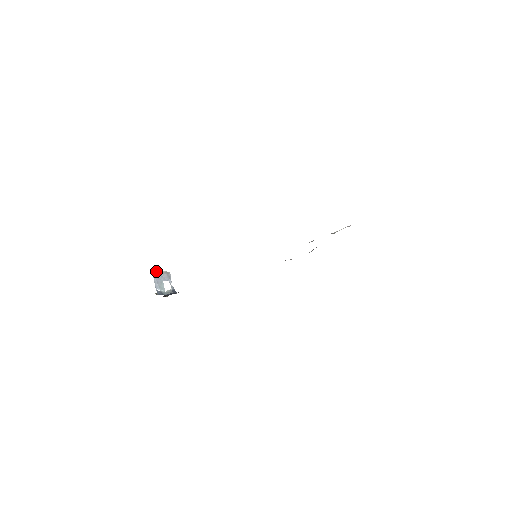
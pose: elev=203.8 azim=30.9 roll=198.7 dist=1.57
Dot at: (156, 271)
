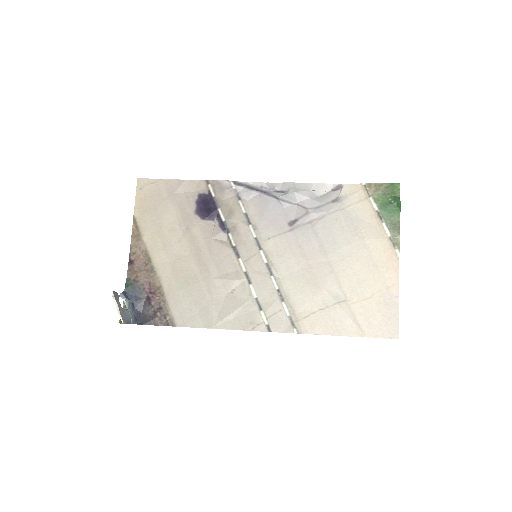
Dot at: (120, 316)
